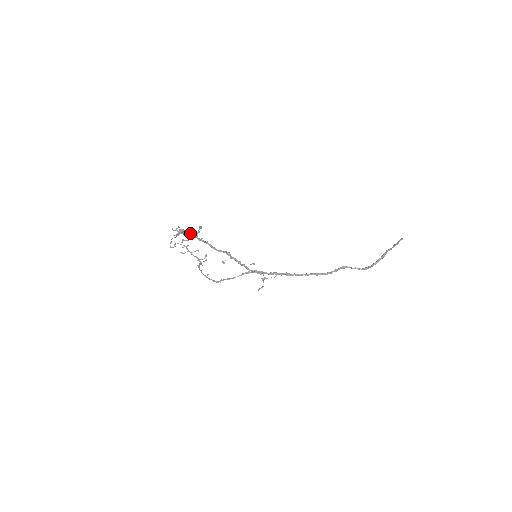
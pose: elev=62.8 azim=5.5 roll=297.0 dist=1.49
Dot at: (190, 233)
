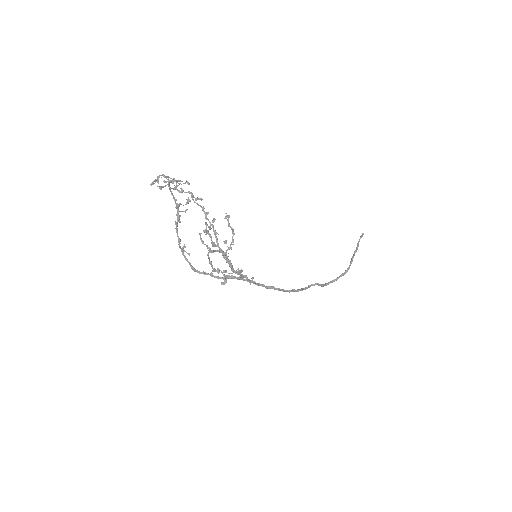
Dot at: (221, 252)
